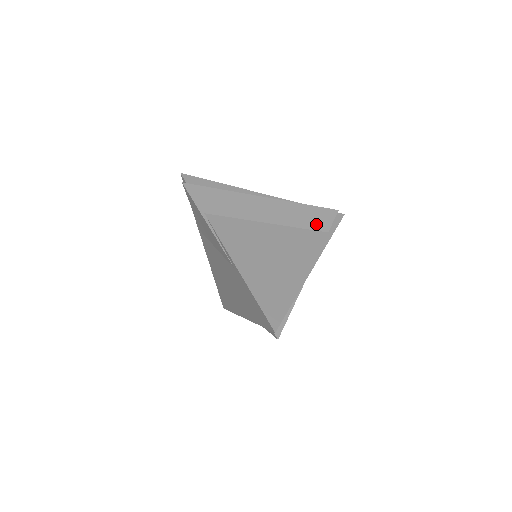
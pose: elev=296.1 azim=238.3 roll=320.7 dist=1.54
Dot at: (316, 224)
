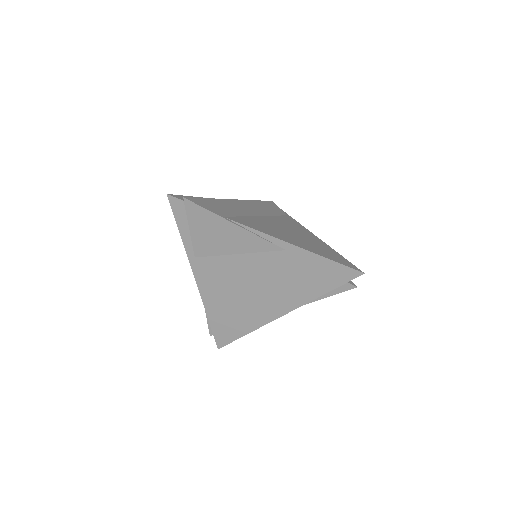
Dot at: (276, 211)
